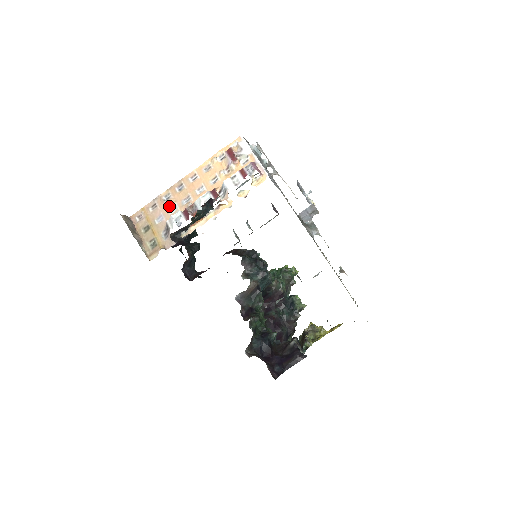
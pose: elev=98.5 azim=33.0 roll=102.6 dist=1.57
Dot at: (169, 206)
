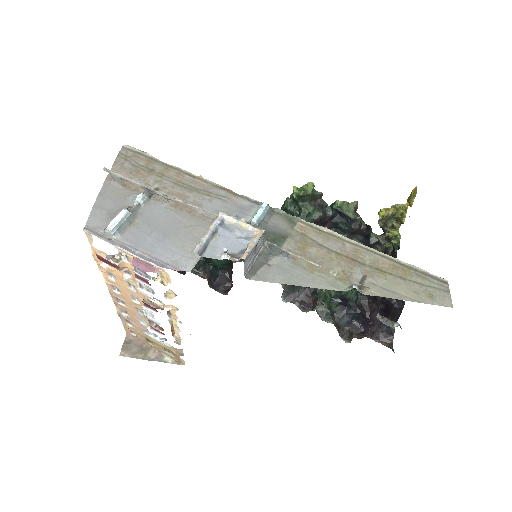
Dot at: (136, 320)
